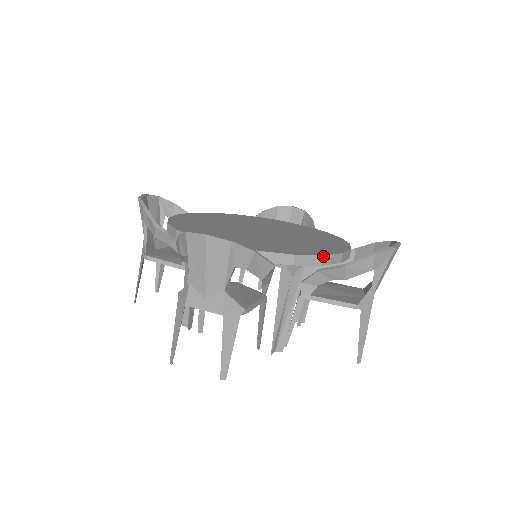
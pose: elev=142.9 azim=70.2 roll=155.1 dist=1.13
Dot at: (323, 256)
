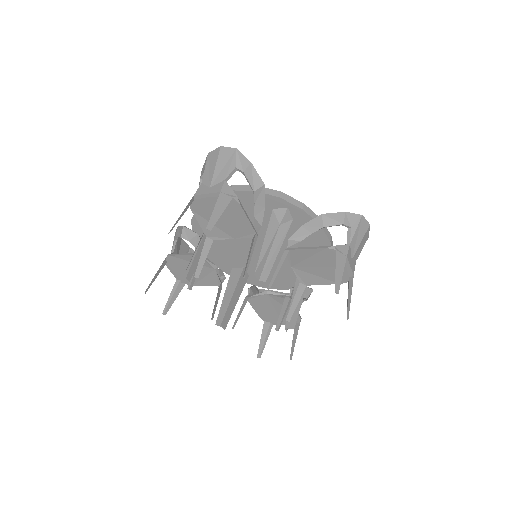
Dot at: (304, 204)
